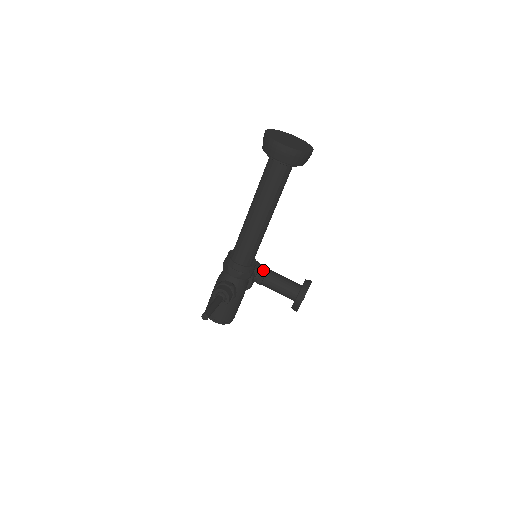
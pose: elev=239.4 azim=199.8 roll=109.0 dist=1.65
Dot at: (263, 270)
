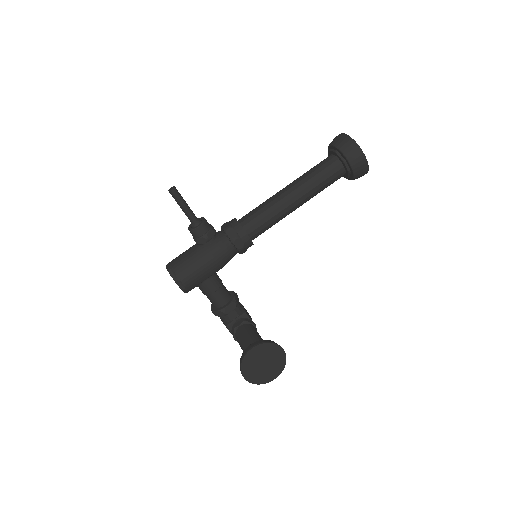
Dot at: (250, 320)
